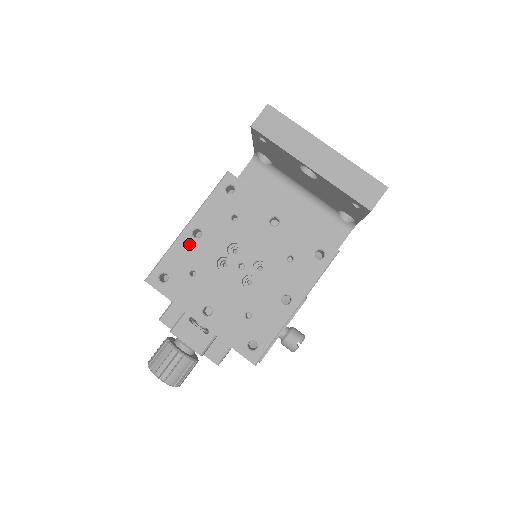
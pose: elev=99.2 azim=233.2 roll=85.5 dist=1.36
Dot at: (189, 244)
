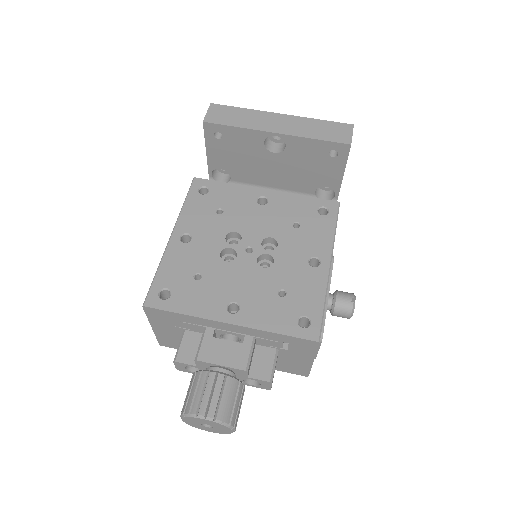
Dot at: (181, 251)
